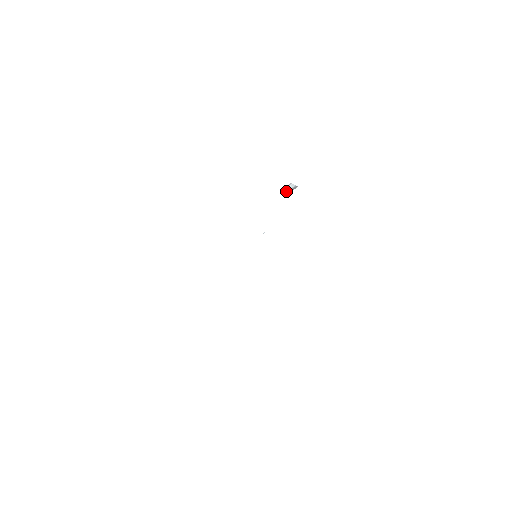
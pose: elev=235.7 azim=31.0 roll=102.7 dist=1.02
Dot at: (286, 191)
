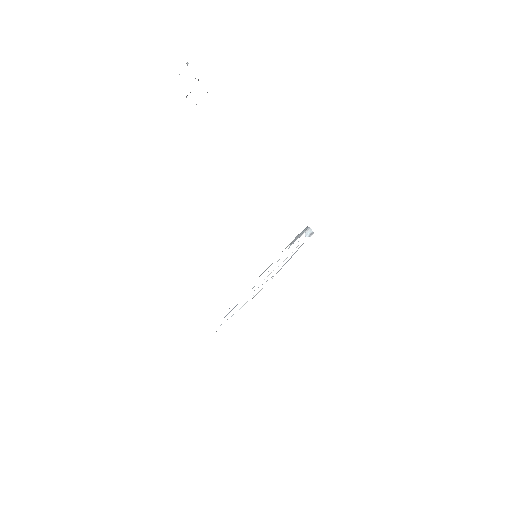
Dot at: (306, 235)
